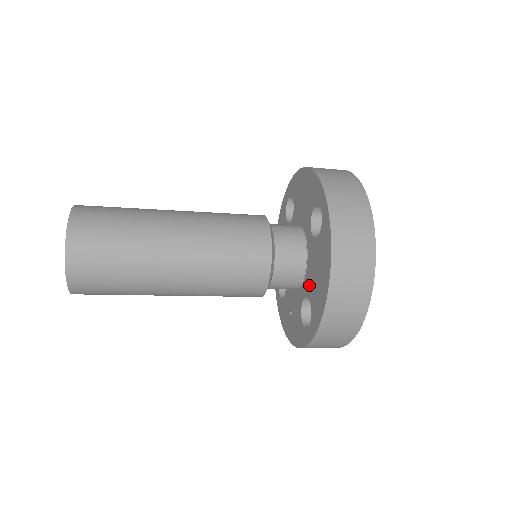
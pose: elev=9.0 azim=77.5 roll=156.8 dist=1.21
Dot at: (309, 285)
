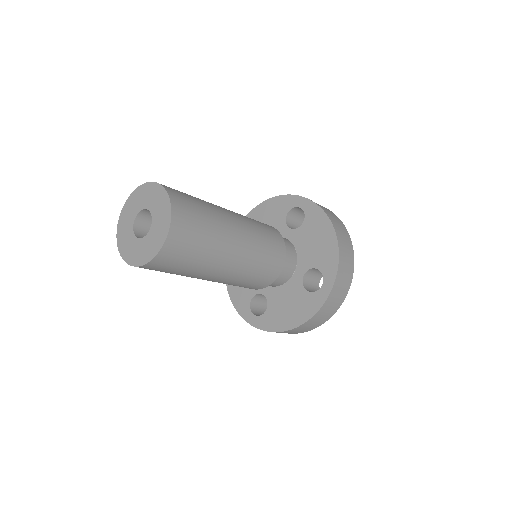
Dot at: (275, 298)
